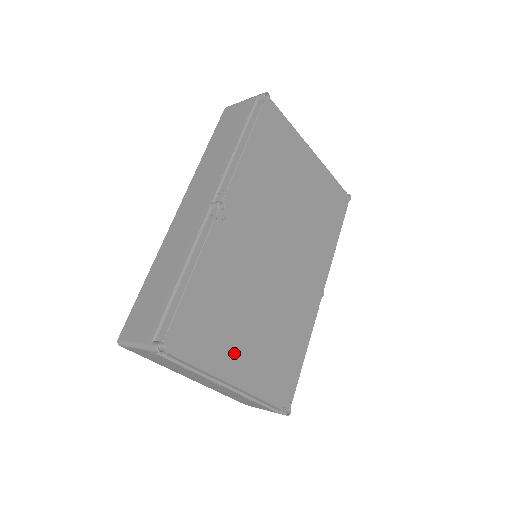
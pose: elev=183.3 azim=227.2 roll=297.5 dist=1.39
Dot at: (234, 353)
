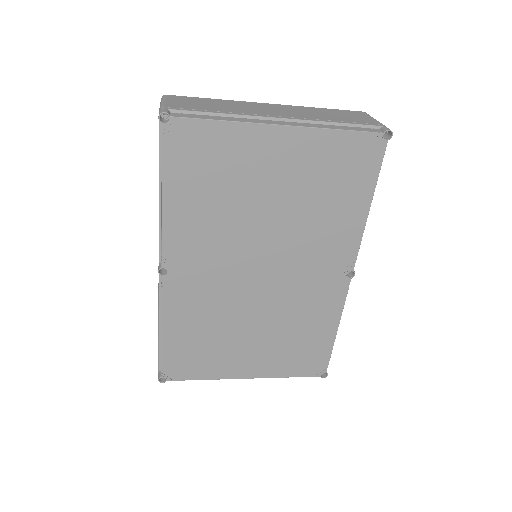
Dot at: (236, 361)
